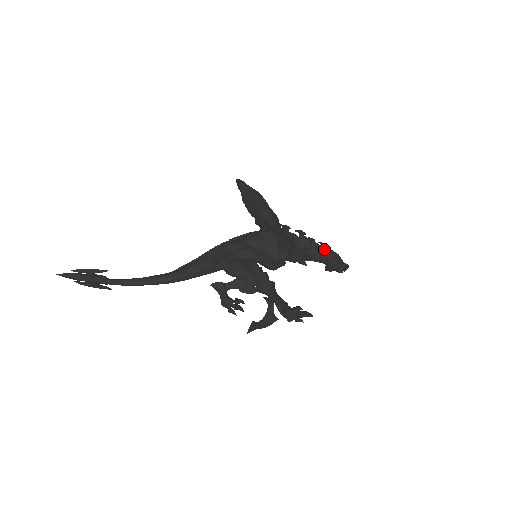
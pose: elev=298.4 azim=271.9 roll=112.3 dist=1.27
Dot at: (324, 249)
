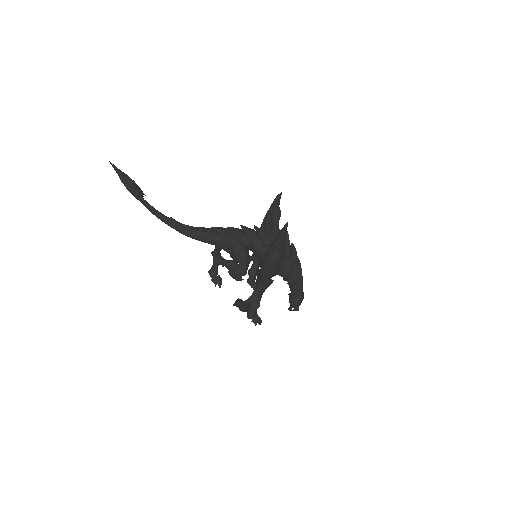
Dot at: (296, 295)
